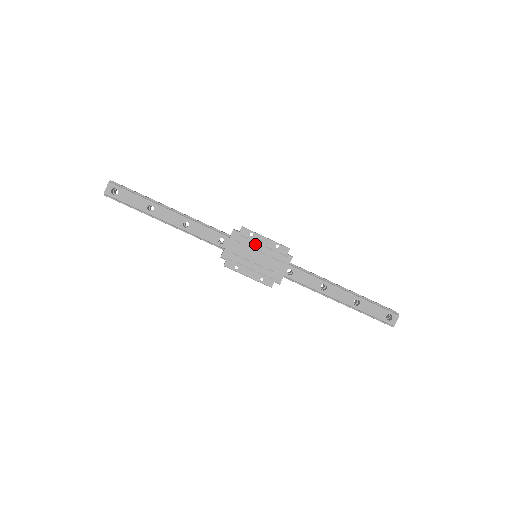
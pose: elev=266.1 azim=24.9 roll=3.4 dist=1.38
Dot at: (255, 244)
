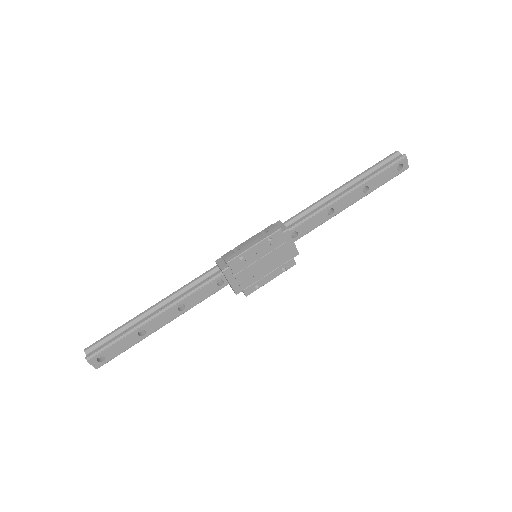
Dot at: (251, 259)
